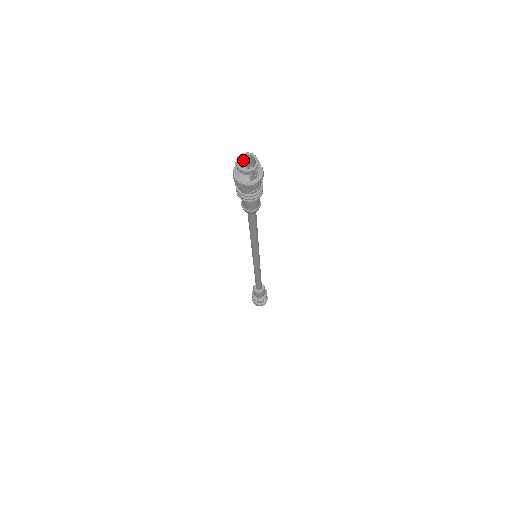
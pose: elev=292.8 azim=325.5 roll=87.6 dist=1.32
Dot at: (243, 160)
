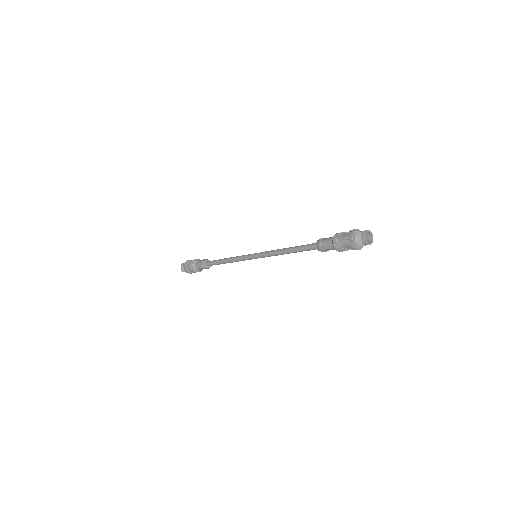
Dot at: (363, 232)
